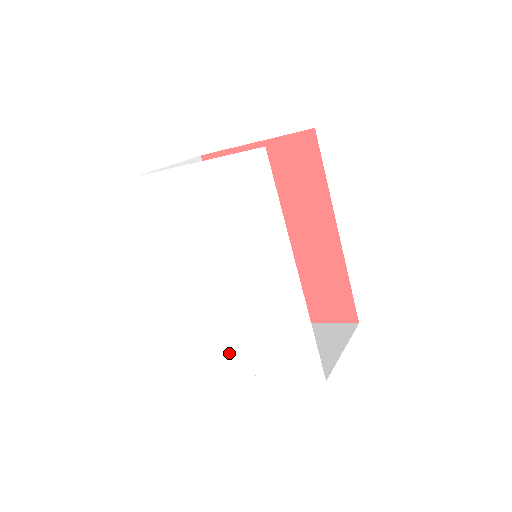
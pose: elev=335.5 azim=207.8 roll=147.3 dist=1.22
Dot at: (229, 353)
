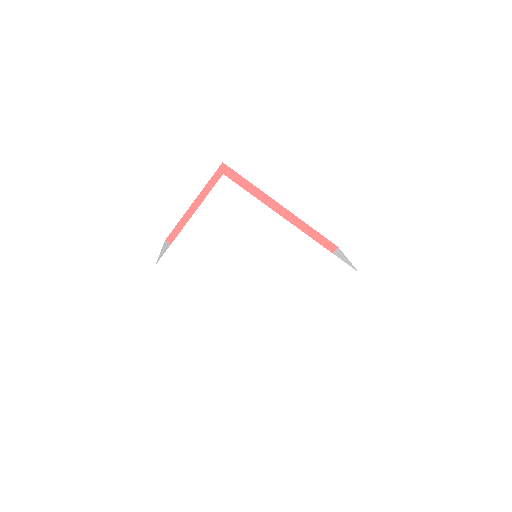
Dot at: (296, 319)
